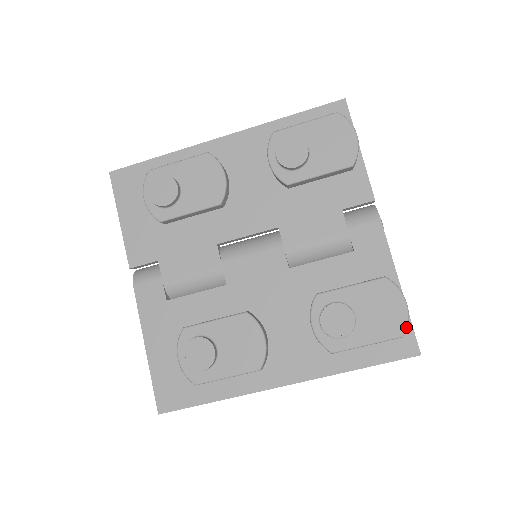
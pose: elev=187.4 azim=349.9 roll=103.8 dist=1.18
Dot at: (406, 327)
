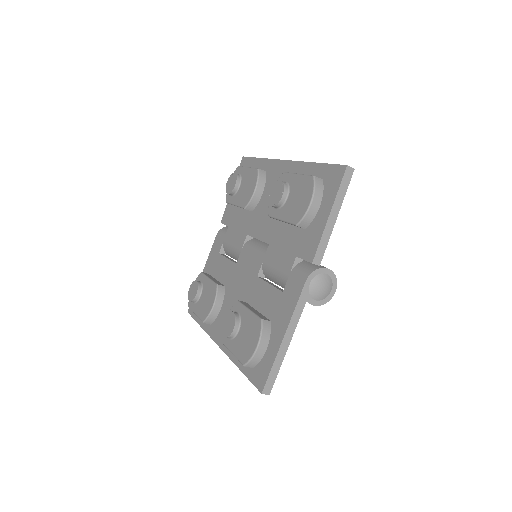
Dot at: (248, 361)
